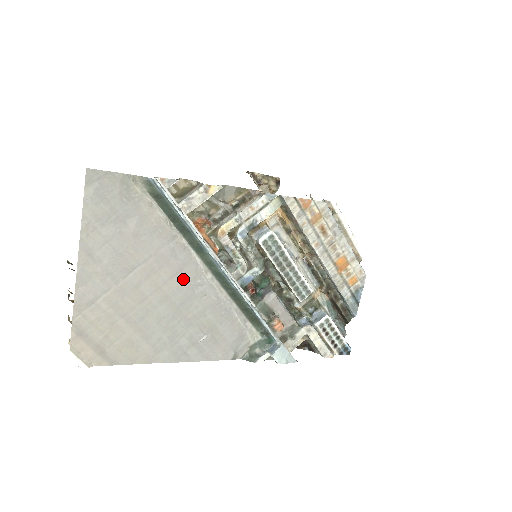
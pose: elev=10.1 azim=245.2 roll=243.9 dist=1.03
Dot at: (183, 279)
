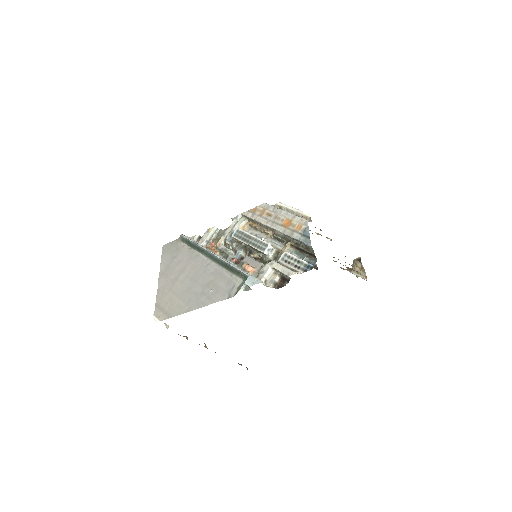
Dot at: (198, 268)
